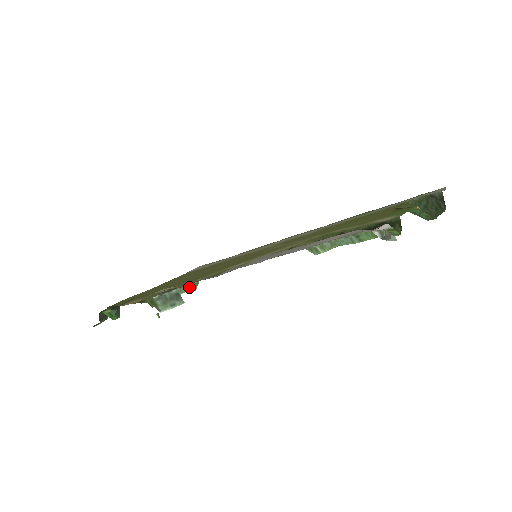
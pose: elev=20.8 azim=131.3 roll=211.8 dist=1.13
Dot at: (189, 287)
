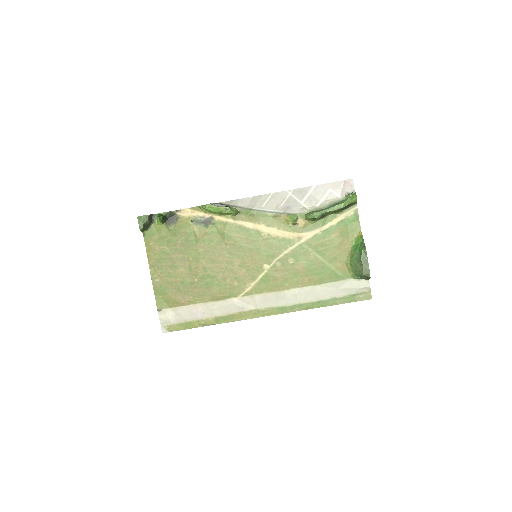
Dot at: (234, 209)
